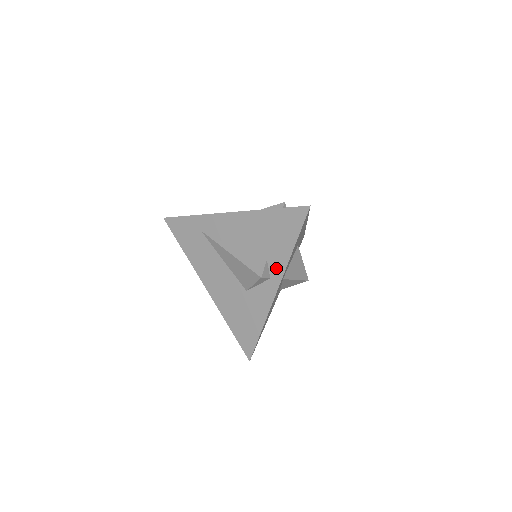
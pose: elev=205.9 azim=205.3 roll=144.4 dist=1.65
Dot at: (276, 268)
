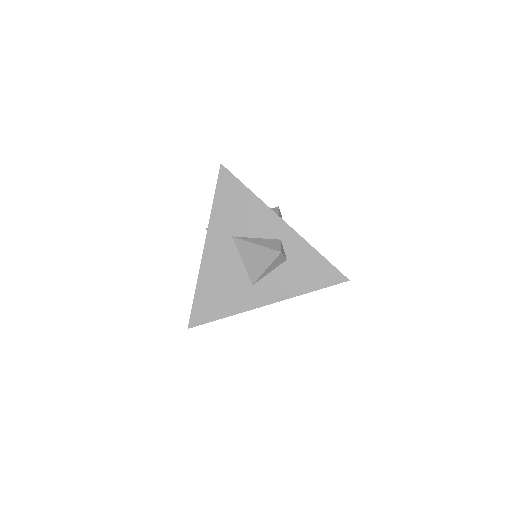
Dot at: occluded
